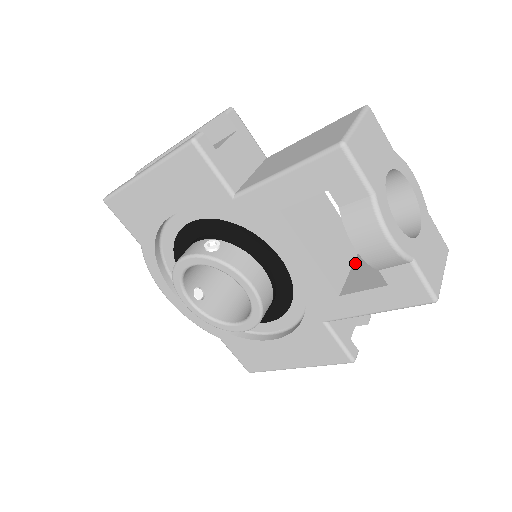
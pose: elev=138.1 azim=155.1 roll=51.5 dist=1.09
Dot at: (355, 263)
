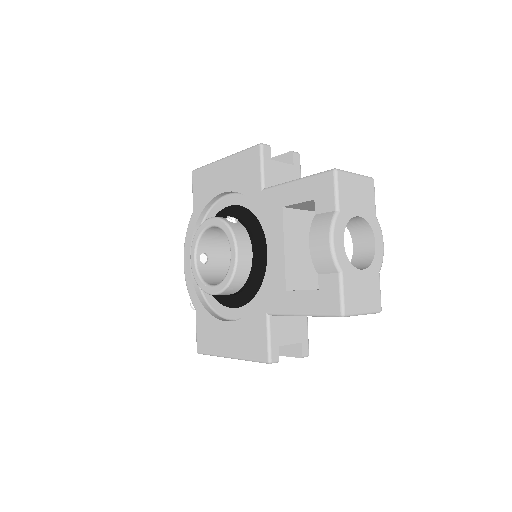
Dot at: (314, 289)
